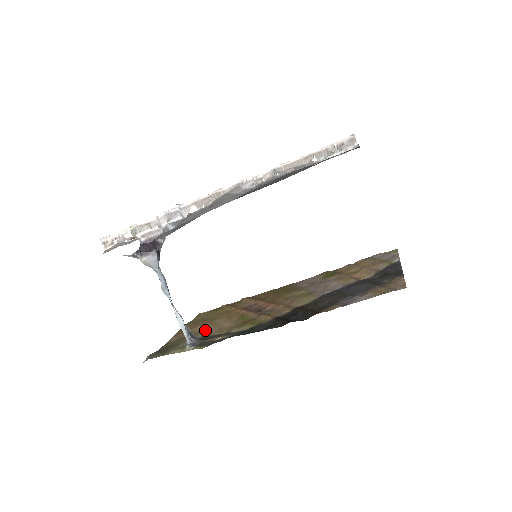
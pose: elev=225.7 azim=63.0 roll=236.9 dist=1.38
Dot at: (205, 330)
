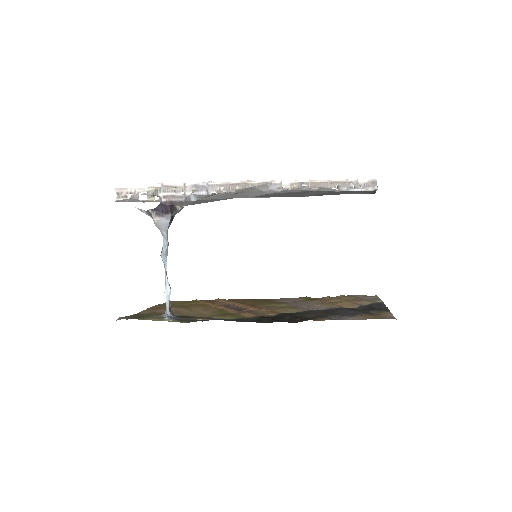
Dot at: (181, 312)
